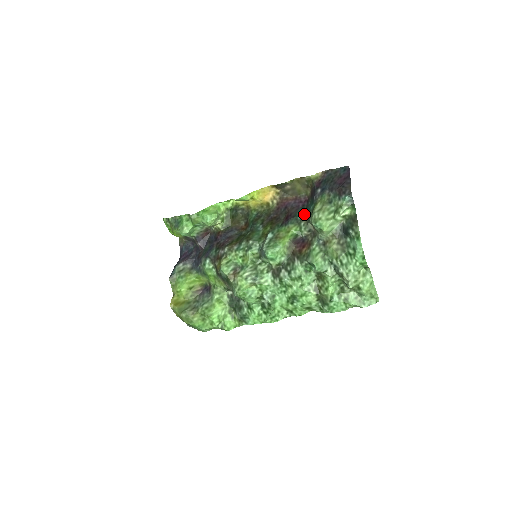
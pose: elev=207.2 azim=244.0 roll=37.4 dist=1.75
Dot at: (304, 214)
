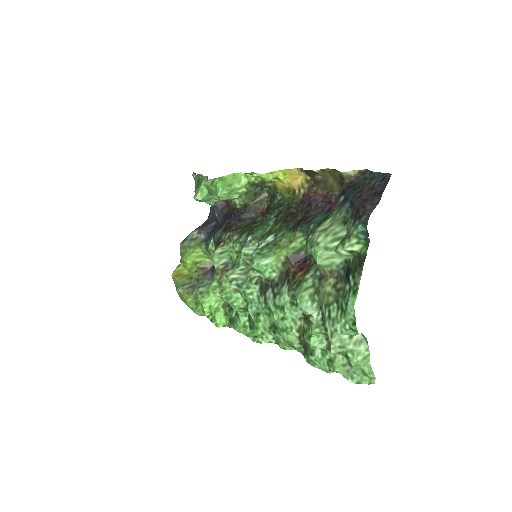
Dot at: (318, 224)
